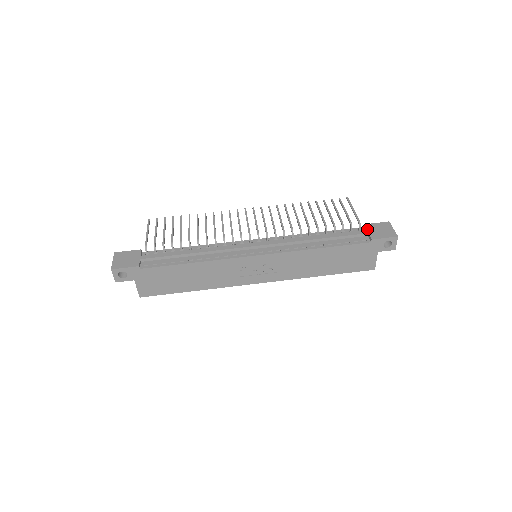
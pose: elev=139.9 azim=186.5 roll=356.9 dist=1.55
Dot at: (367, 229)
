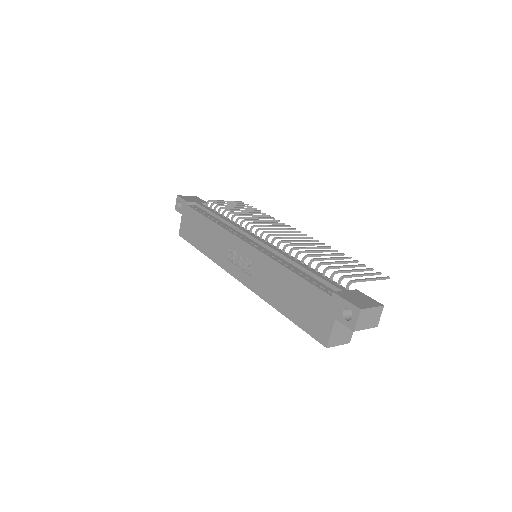
Dot at: (349, 290)
